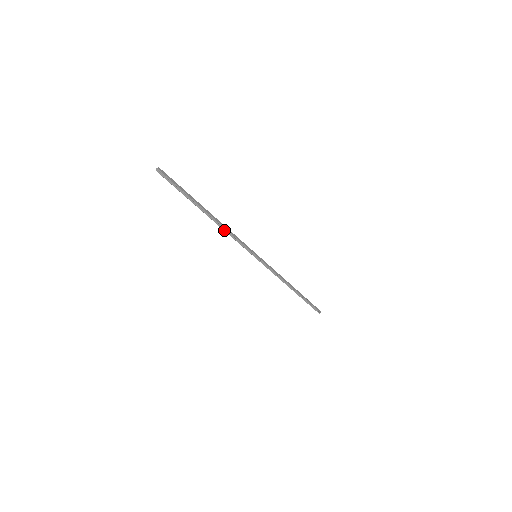
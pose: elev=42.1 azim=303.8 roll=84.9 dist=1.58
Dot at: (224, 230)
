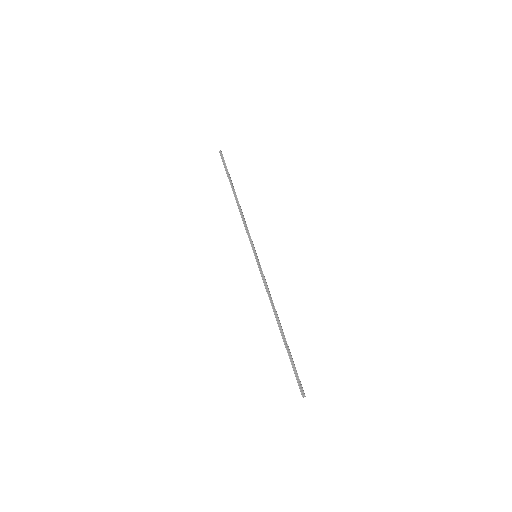
Dot at: (240, 214)
